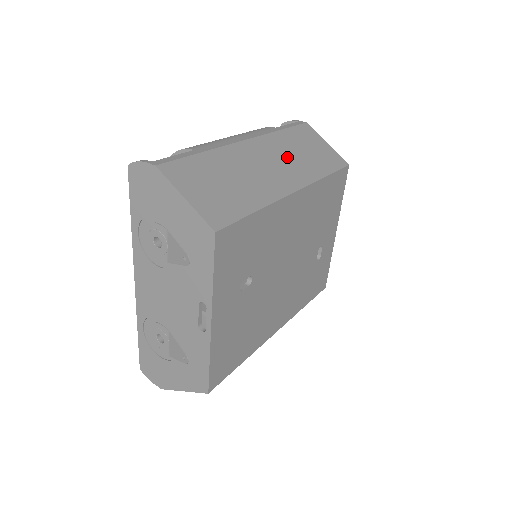
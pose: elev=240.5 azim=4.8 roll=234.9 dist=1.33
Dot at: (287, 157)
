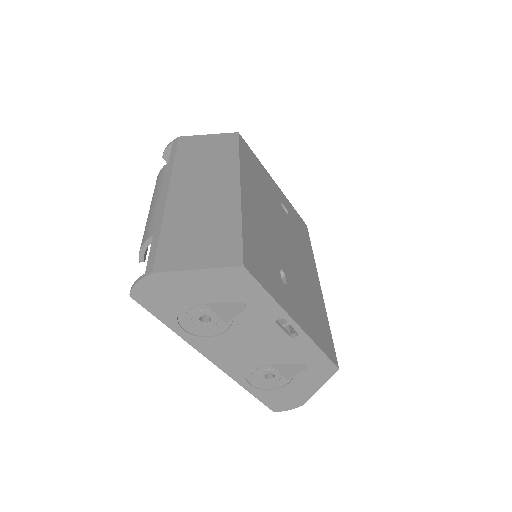
Dot at: (204, 172)
